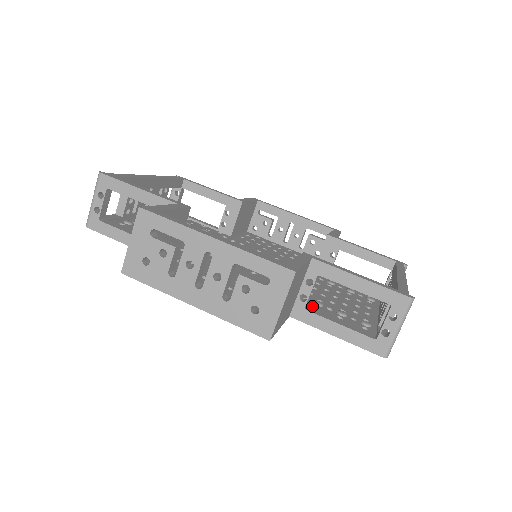
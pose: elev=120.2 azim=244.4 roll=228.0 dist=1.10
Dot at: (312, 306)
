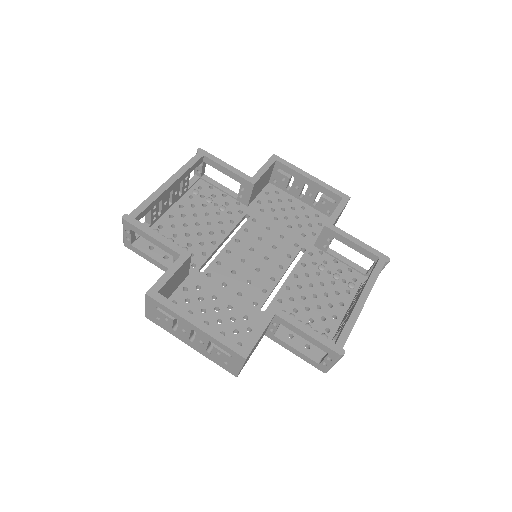
Dot at: occluded
